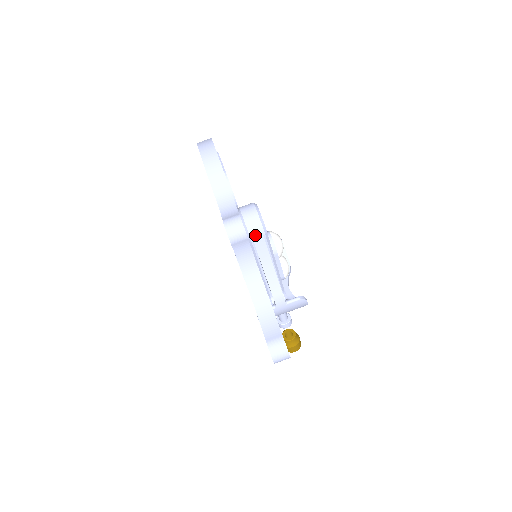
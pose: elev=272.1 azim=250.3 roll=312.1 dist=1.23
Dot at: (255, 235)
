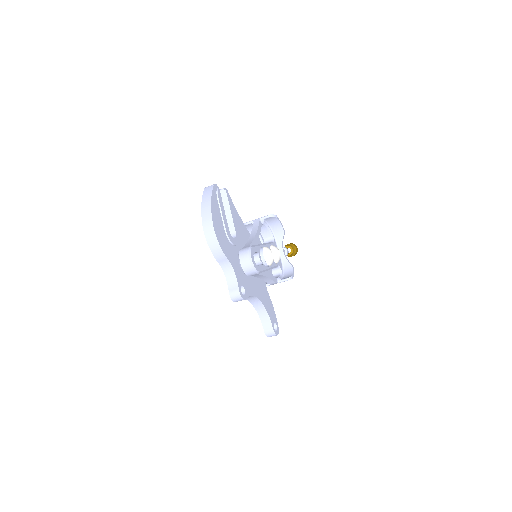
Dot at: (252, 275)
